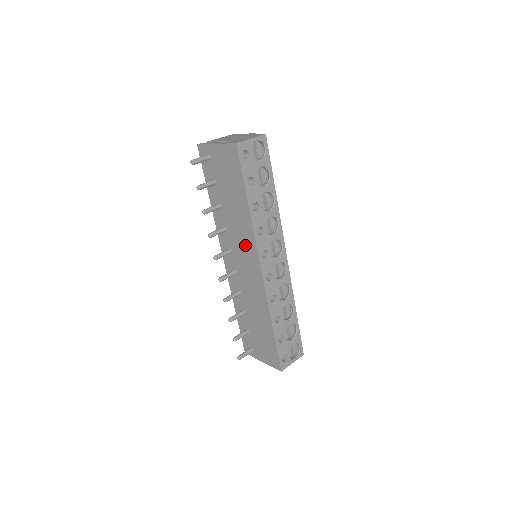
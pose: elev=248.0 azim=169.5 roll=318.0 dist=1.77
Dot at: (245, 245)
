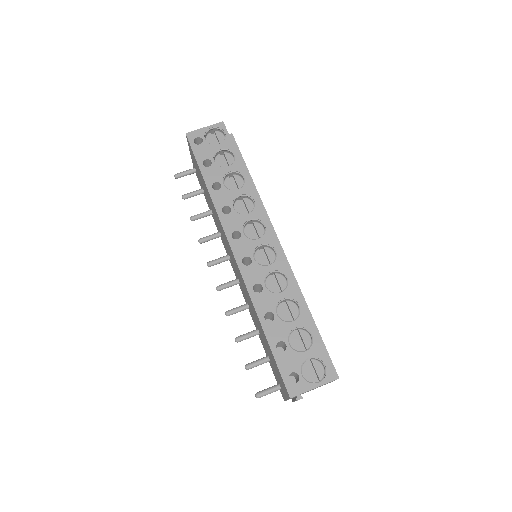
Dot at: (224, 236)
